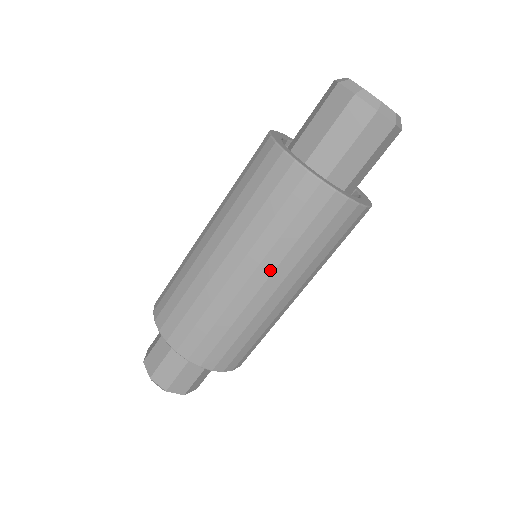
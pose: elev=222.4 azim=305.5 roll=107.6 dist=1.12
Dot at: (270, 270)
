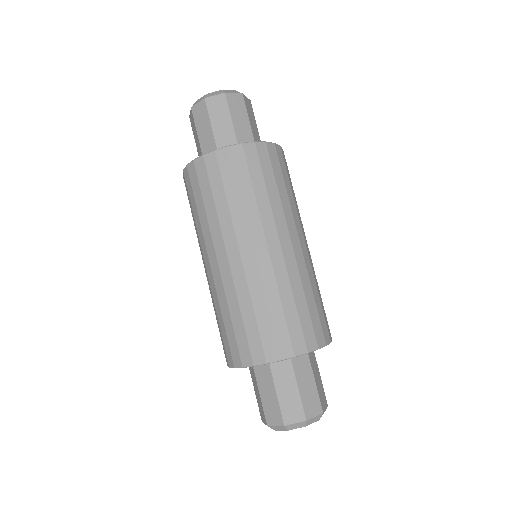
Dot at: (233, 236)
